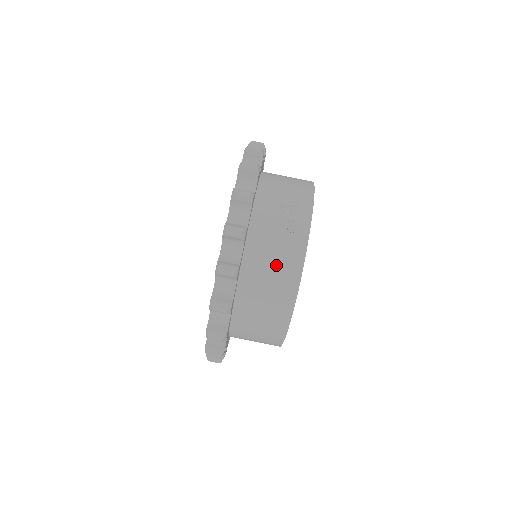
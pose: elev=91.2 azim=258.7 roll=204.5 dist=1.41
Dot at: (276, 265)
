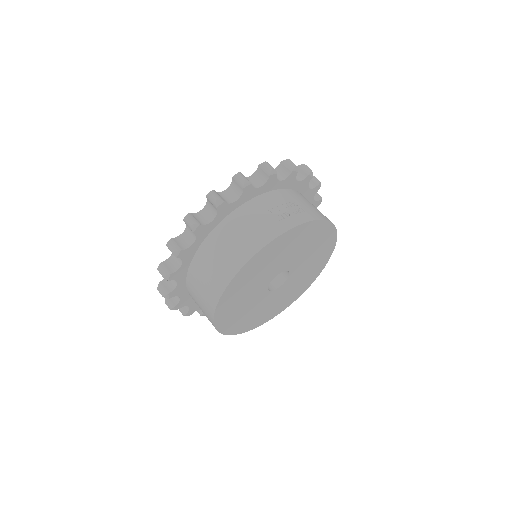
Dot at: (252, 229)
